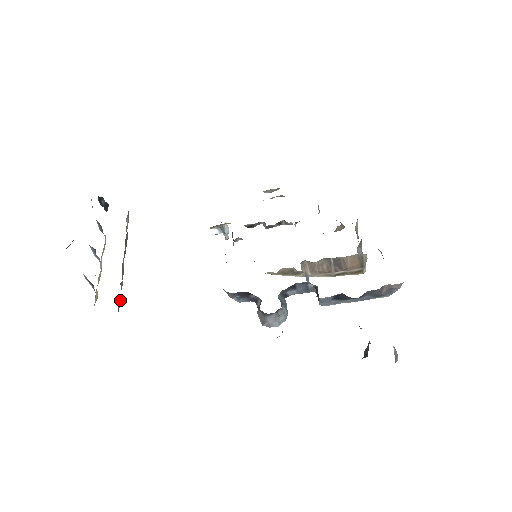
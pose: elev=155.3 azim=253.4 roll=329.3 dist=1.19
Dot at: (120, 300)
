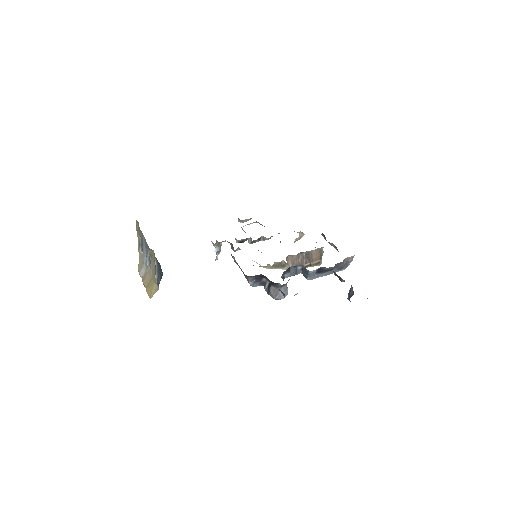
Dot at: occluded
